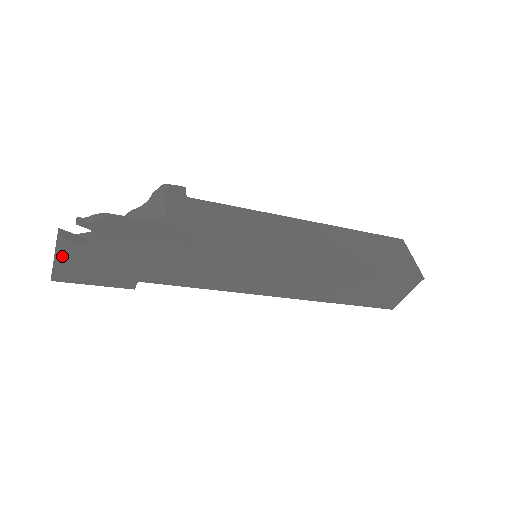
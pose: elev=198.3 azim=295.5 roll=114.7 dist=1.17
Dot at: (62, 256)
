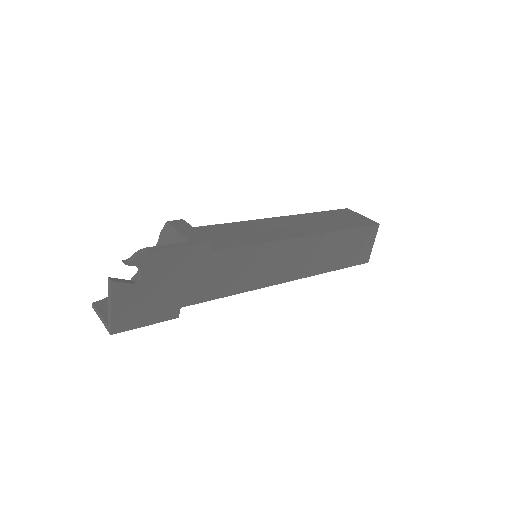
Dot at: (117, 303)
